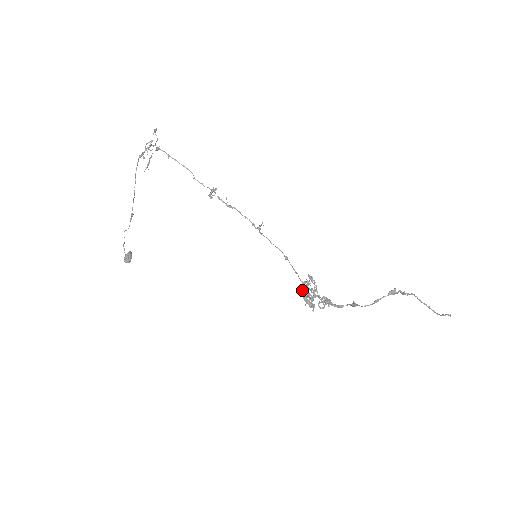
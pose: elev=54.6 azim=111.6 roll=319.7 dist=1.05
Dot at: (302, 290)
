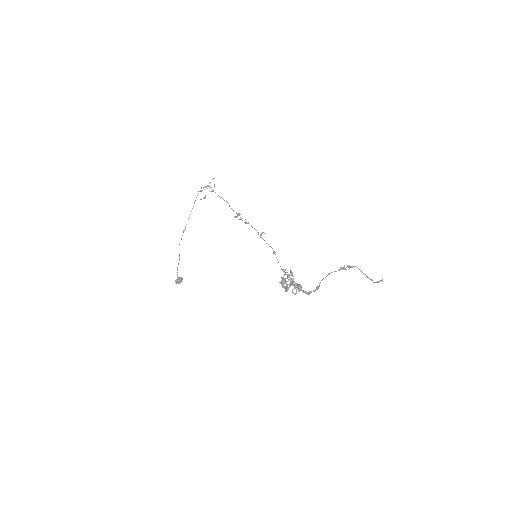
Dot at: occluded
